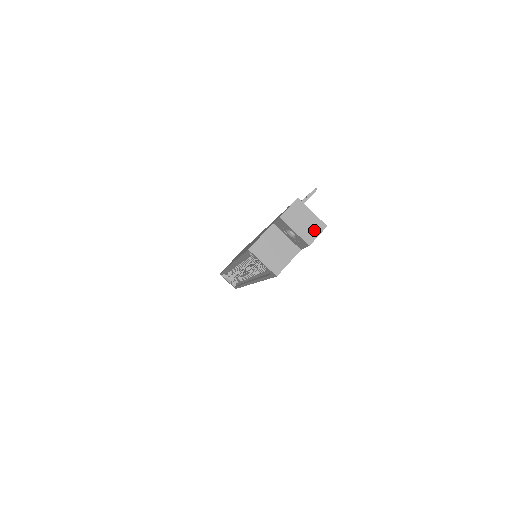
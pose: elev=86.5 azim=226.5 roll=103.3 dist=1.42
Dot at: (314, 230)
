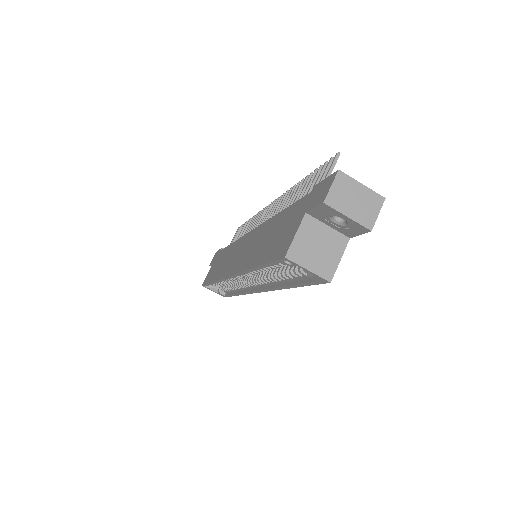
Dot at: (371, 208)
